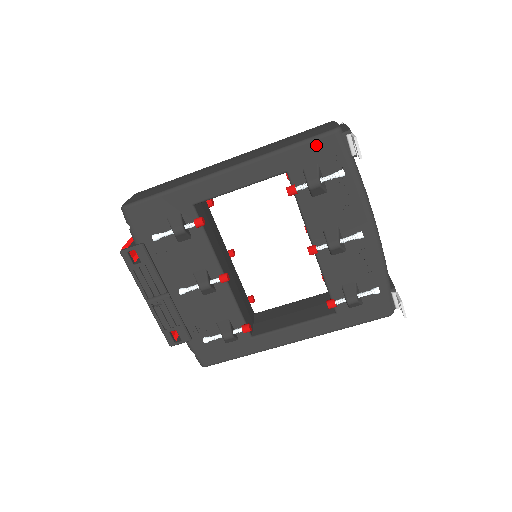
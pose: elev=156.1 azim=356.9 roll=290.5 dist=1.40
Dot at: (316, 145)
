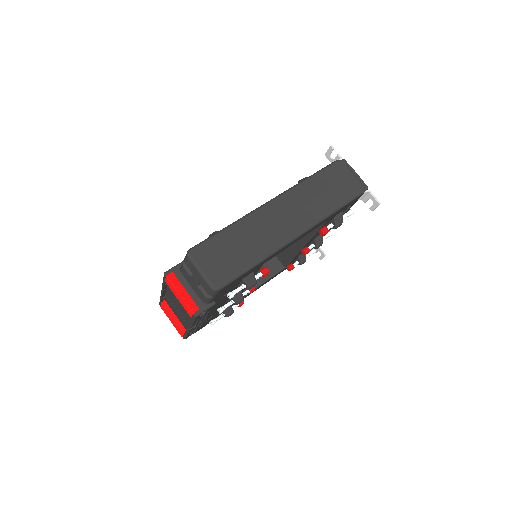
Dot at: occluded
